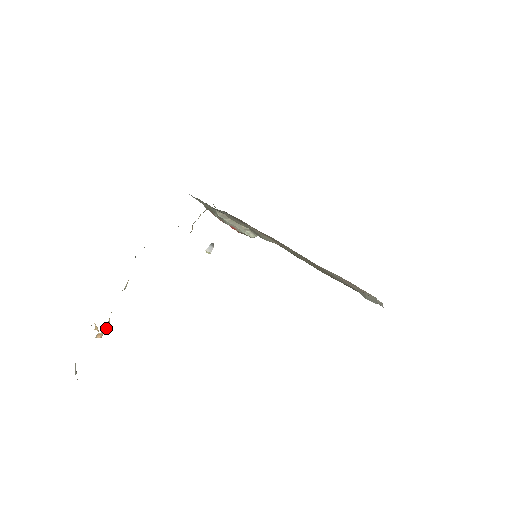
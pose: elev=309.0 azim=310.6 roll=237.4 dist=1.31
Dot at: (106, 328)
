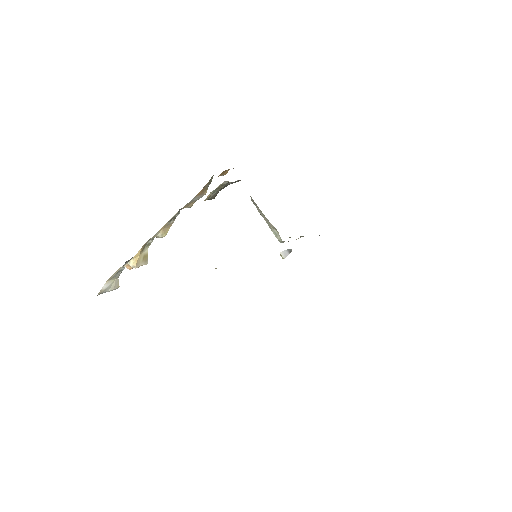
Dot at: (132, 262)
